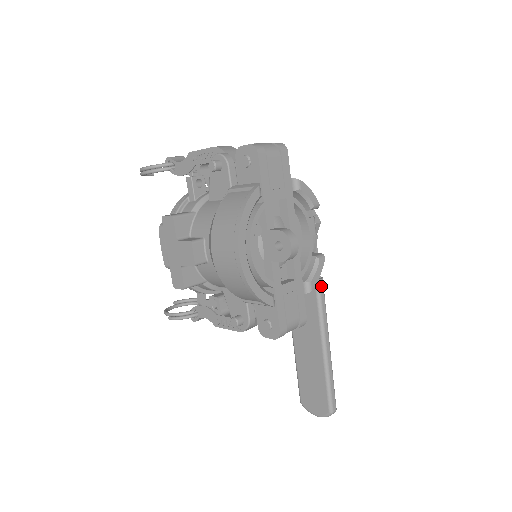
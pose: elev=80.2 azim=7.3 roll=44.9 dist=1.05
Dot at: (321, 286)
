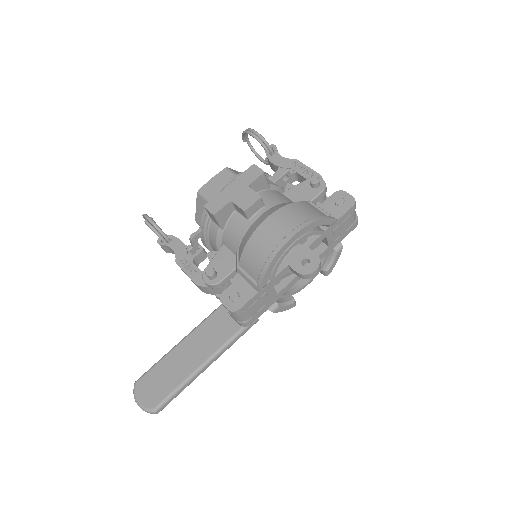
Dot at: (254, 323)
